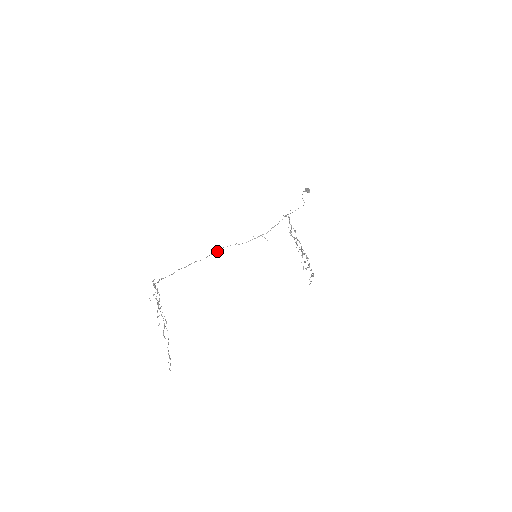
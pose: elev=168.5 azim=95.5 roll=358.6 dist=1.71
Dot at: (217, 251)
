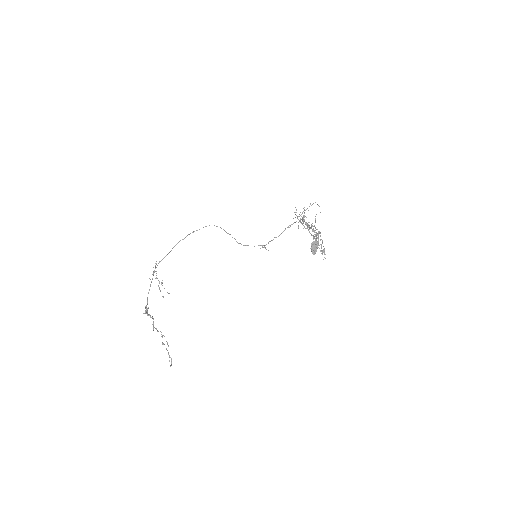
Dot at: (217, 226)
